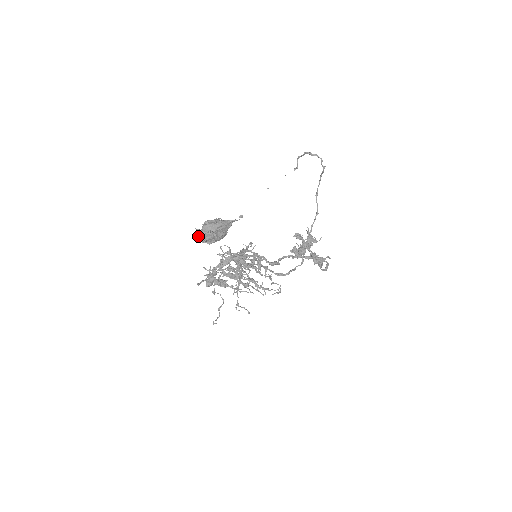
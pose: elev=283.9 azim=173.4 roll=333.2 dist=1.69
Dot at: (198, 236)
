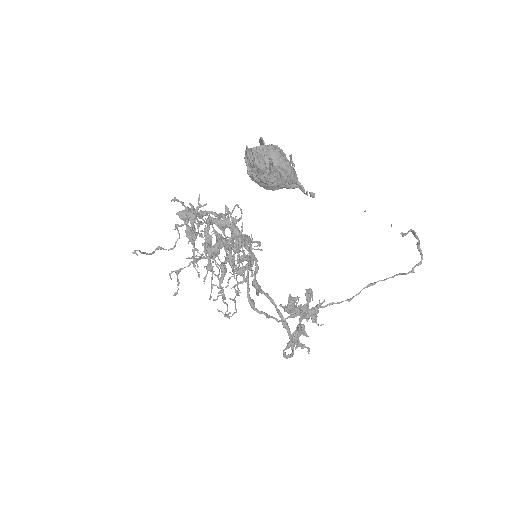
Dot at: occluded
